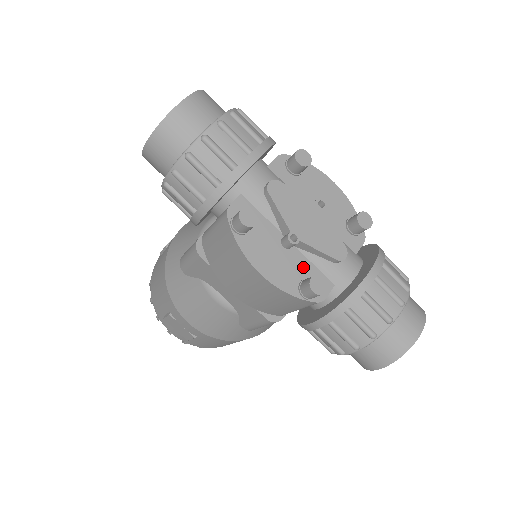
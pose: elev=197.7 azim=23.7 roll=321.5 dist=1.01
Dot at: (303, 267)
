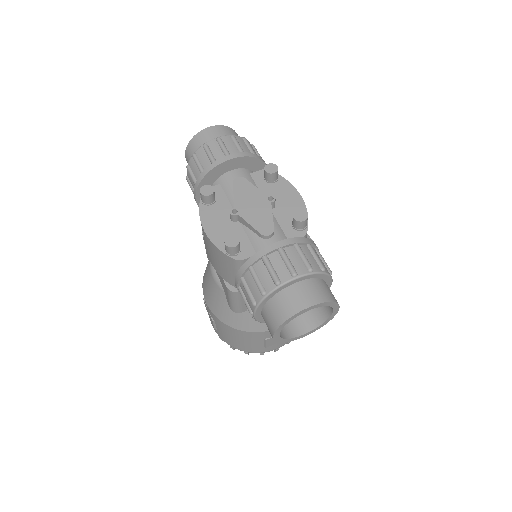
Dot at: (238, 235)
